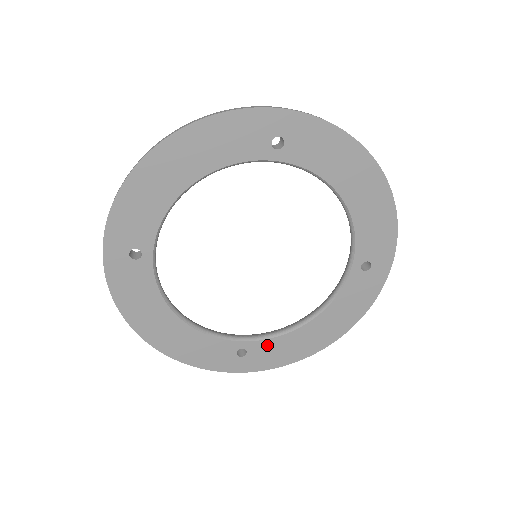
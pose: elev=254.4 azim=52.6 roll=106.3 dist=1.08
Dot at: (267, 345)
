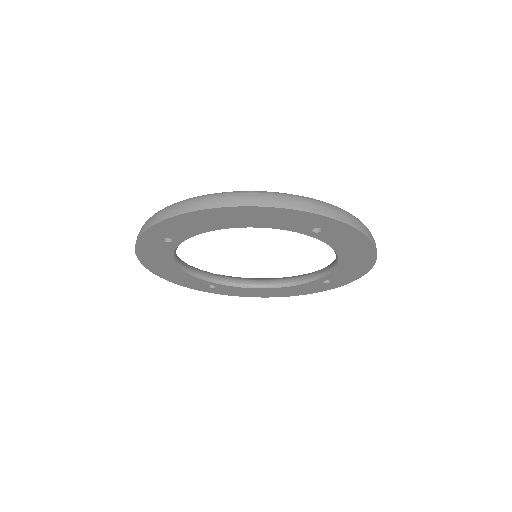
Dot at: (232, 288)
